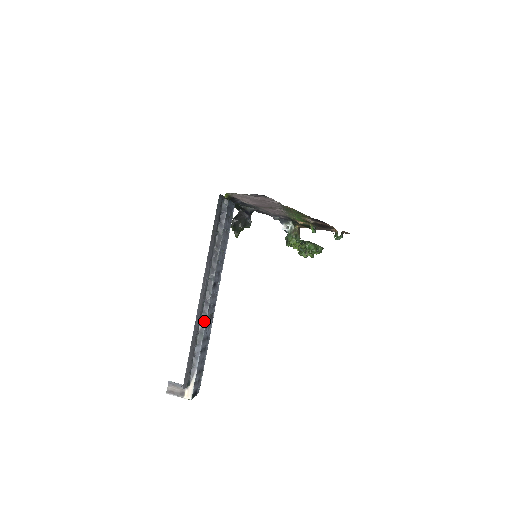
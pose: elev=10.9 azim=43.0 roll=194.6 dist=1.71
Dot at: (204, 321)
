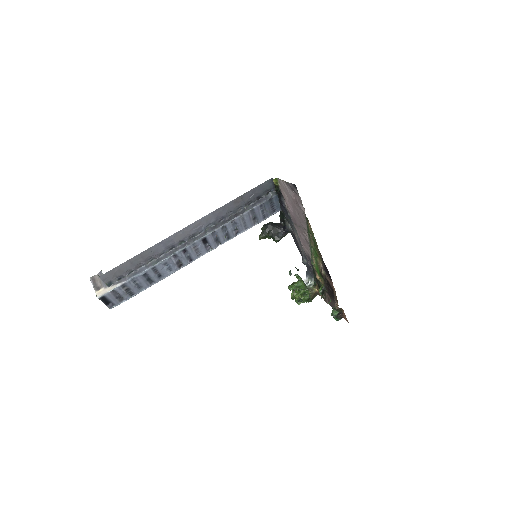
Dot at: (169, 255)
